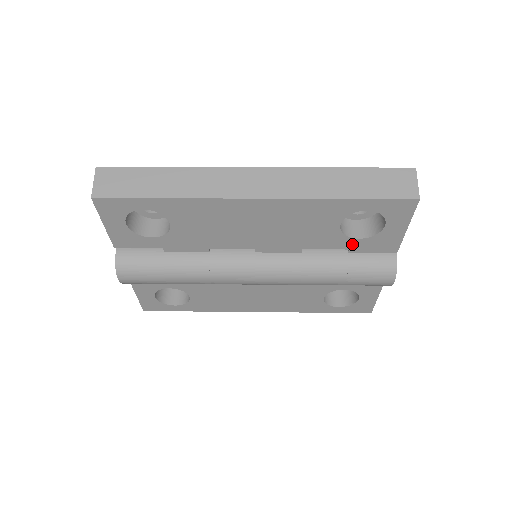
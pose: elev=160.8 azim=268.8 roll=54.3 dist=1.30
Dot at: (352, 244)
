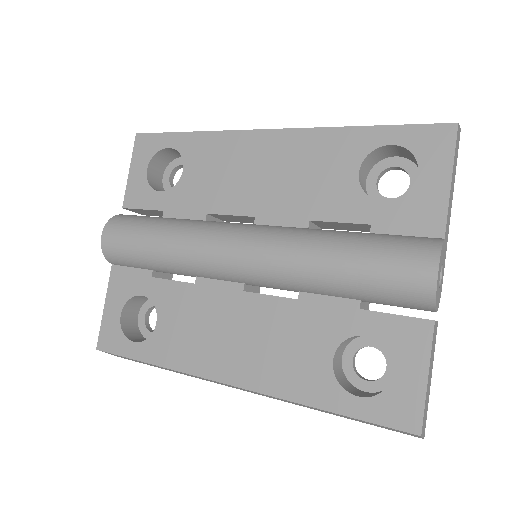
Dot at: (375, 213)
